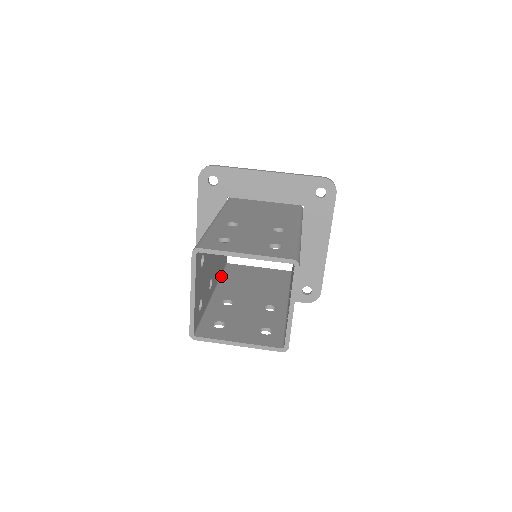
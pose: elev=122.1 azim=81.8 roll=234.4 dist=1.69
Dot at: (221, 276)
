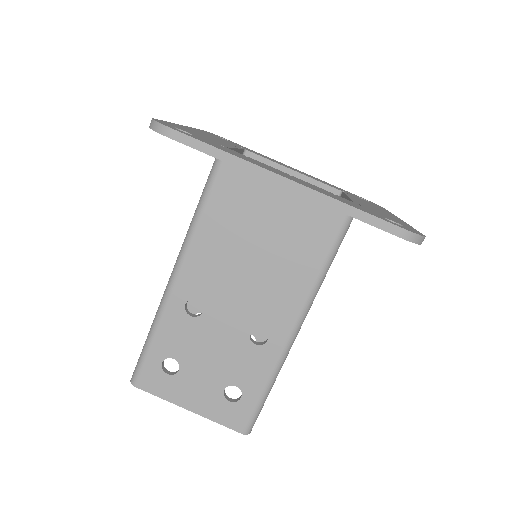
Dot at: occluded
